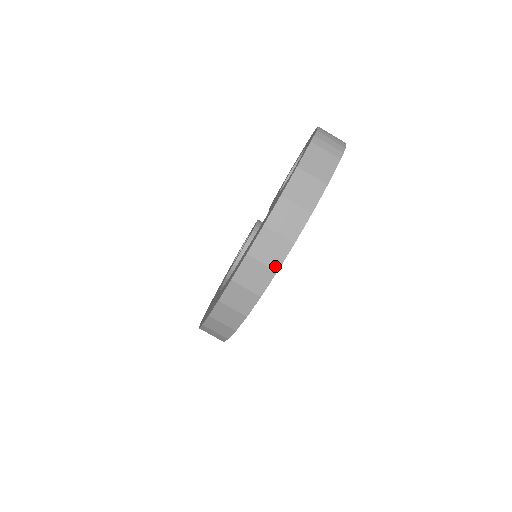
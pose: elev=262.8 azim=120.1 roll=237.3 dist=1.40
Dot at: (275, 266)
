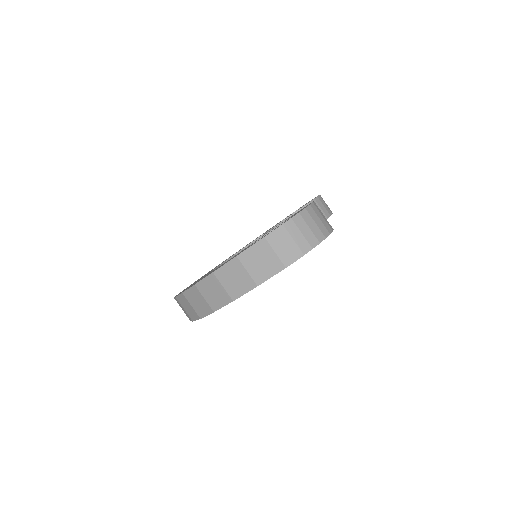
Dot at: (200, 314)
